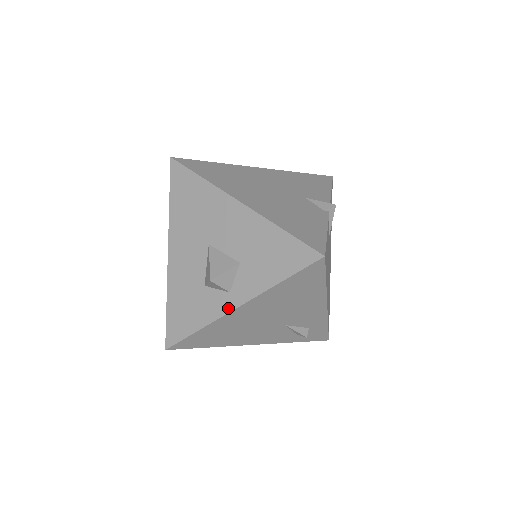
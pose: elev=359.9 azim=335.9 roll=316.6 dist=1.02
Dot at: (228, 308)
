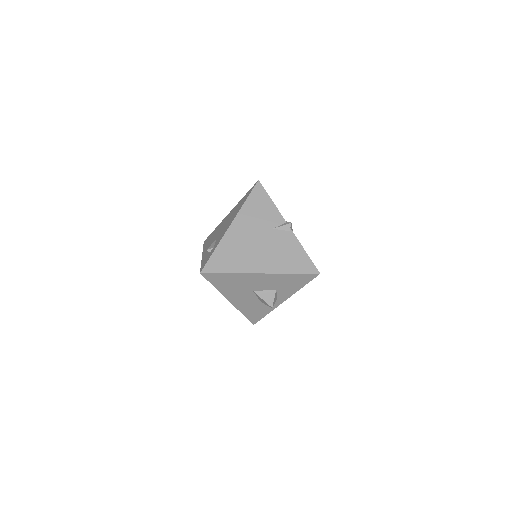
Dot at: (280, 303)
